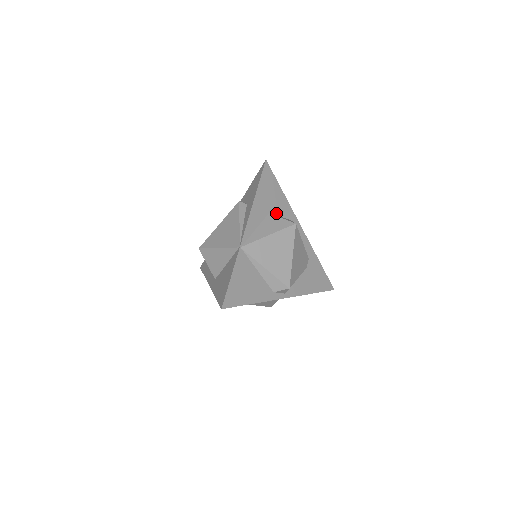
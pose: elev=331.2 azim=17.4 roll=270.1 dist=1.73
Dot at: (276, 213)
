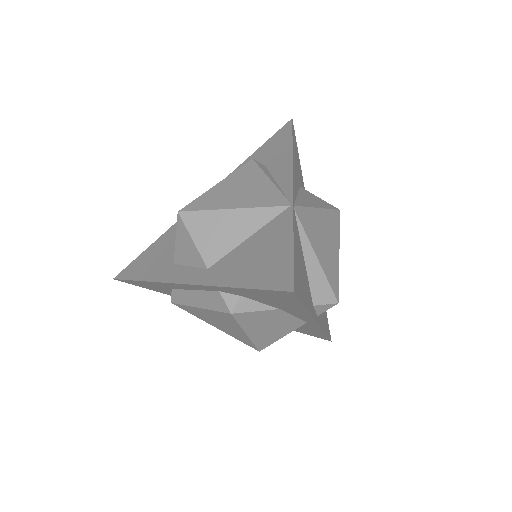
Dot at: occluded
